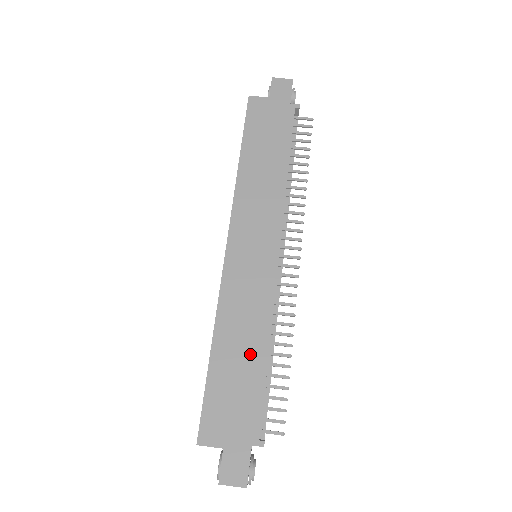
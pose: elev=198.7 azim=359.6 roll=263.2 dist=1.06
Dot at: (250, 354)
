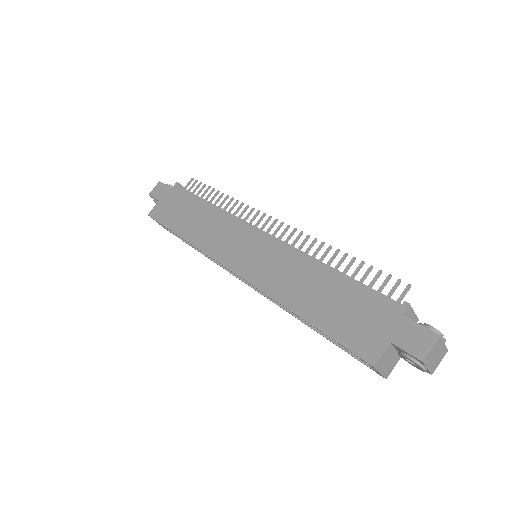
Dot at: (323, 284)
